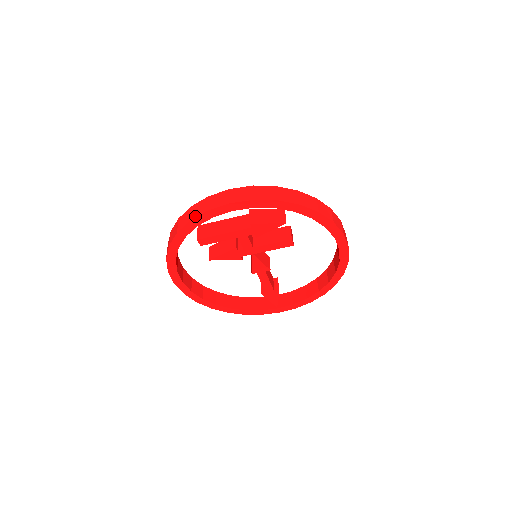
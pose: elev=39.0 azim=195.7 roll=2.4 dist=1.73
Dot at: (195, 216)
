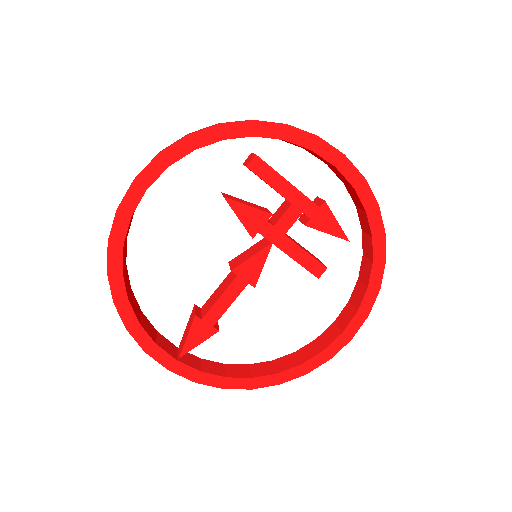
Dot at: occluded
